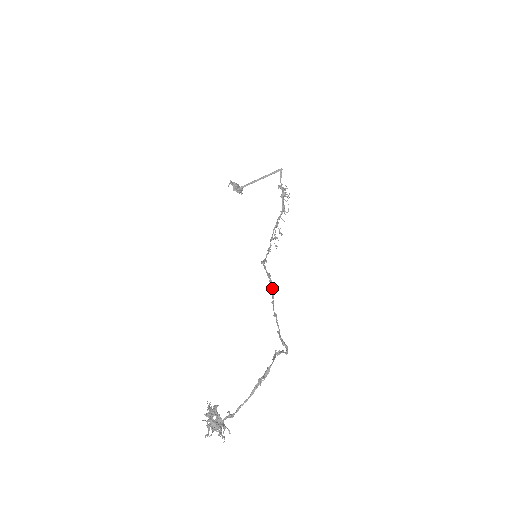
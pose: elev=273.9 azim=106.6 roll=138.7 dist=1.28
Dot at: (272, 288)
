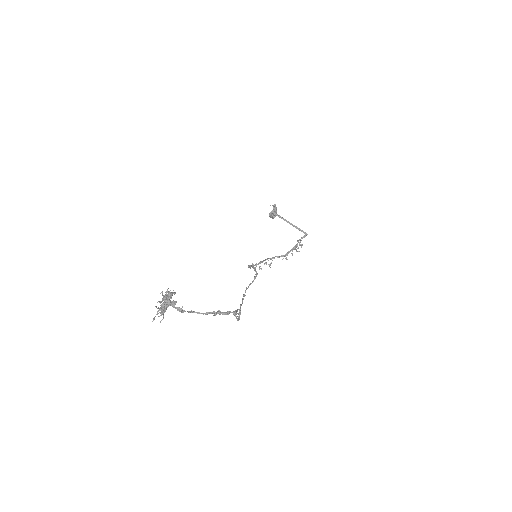
Dot at: (253, 281)
